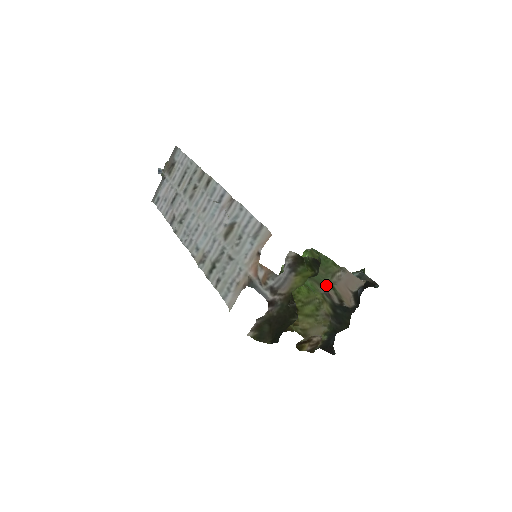
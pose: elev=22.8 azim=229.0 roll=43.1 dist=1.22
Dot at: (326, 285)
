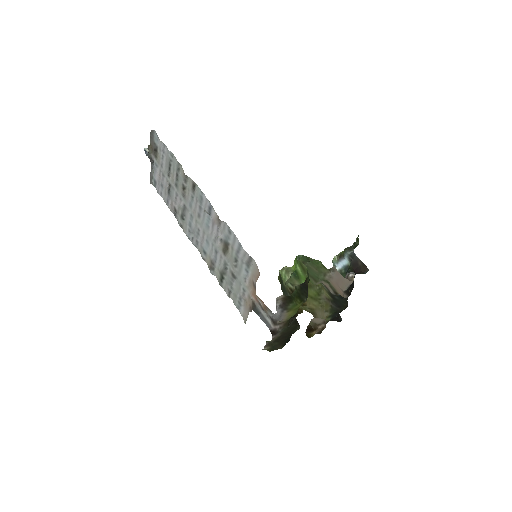
Dot at: (321, 280)
